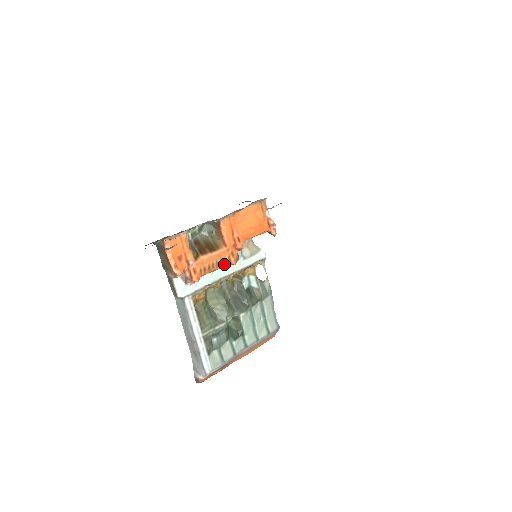
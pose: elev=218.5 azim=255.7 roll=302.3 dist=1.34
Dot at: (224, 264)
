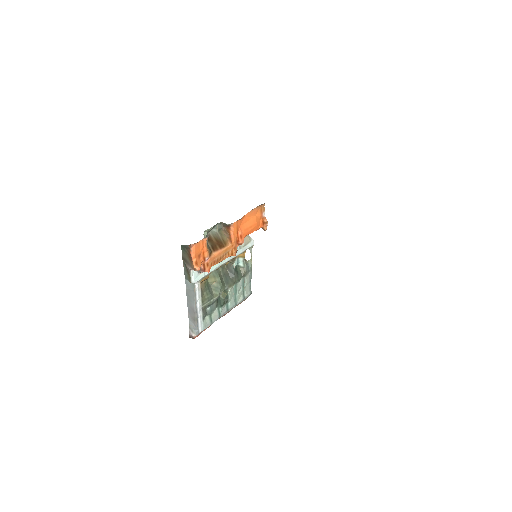
Dot at: (228, 256)
